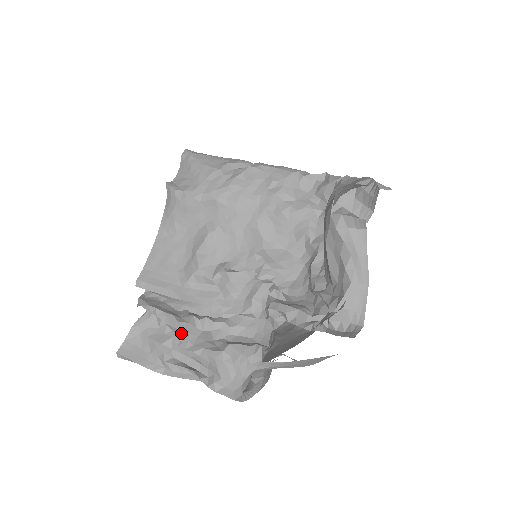
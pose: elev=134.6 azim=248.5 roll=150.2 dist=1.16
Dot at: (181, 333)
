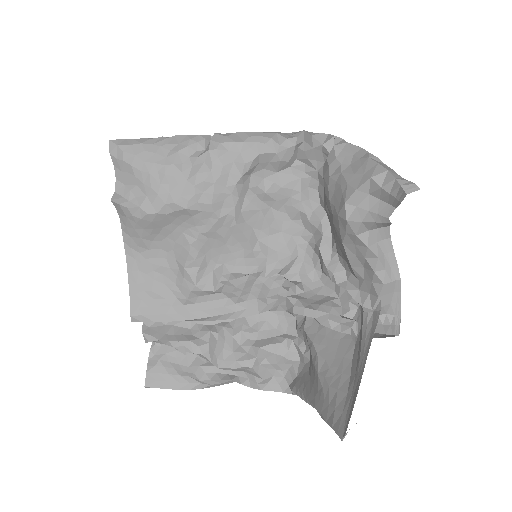
Dot at: (208, 356)
